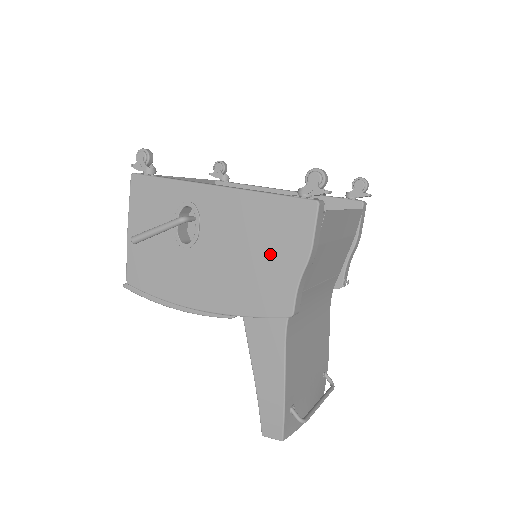
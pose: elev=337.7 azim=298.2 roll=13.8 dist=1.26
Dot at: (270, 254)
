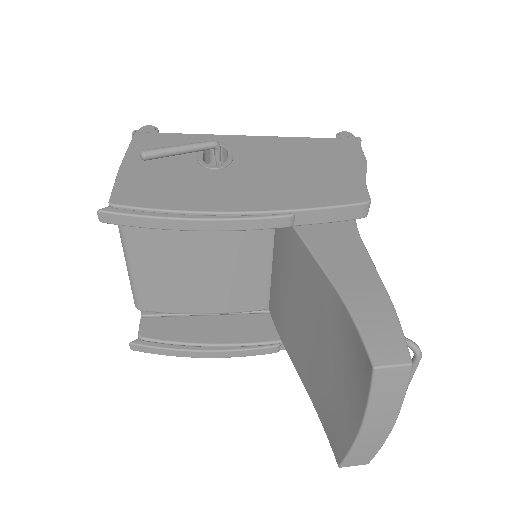
Dot at: (324, 166)
